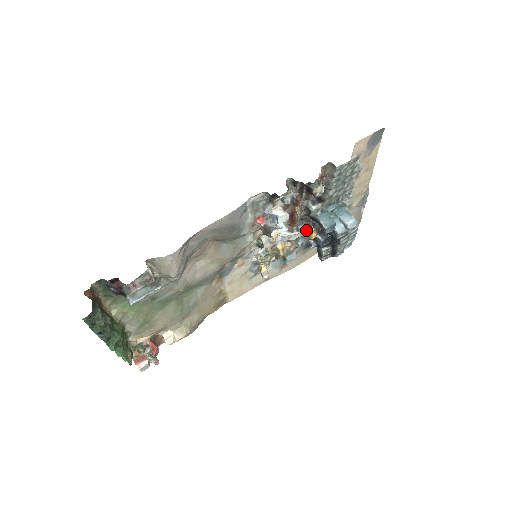
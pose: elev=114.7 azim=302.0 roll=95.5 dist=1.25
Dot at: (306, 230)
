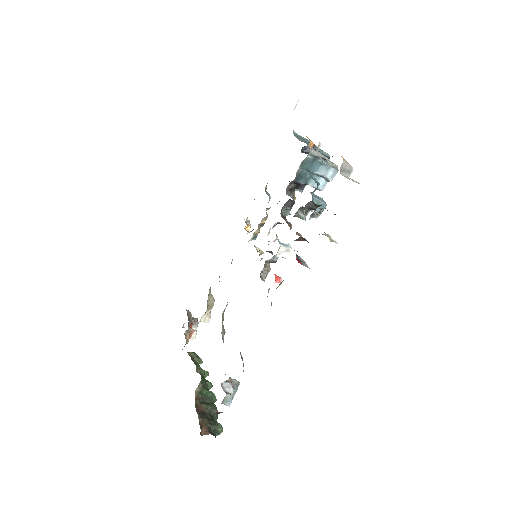
Dot at: occluded
